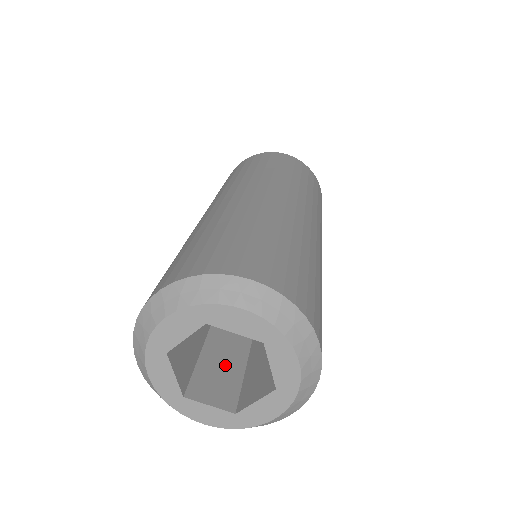
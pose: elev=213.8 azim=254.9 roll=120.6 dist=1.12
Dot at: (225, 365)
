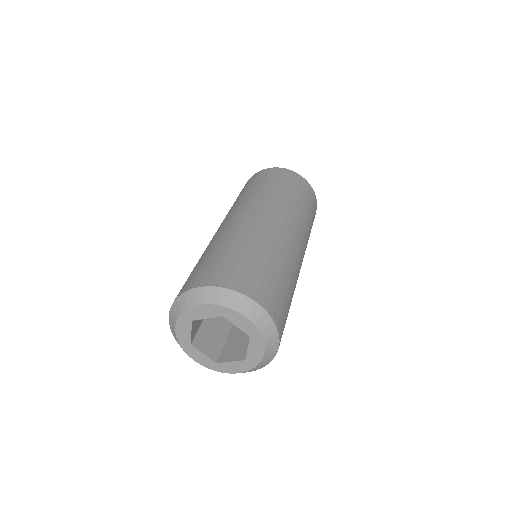
Dot at: (243, 335)
